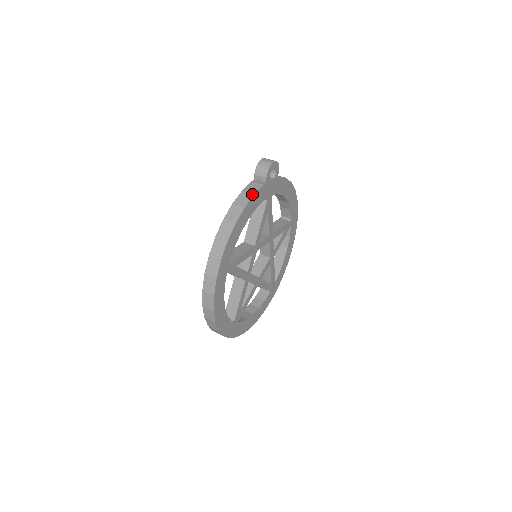
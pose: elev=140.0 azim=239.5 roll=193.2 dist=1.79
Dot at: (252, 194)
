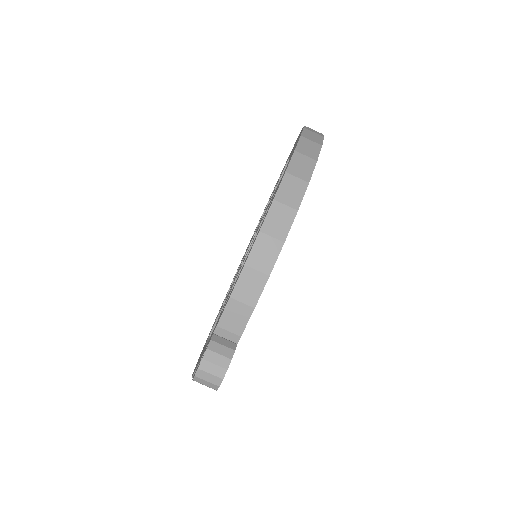
Dot at: occluded
